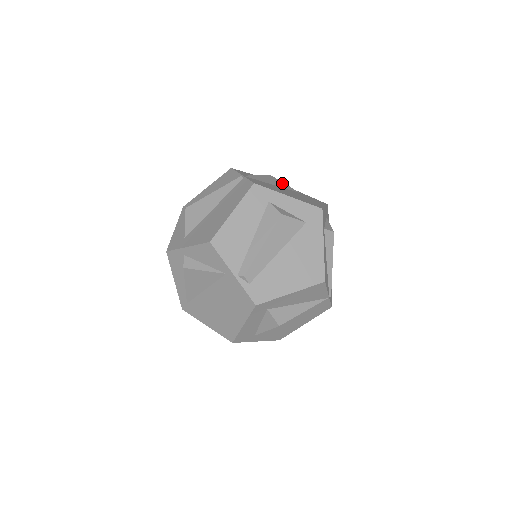
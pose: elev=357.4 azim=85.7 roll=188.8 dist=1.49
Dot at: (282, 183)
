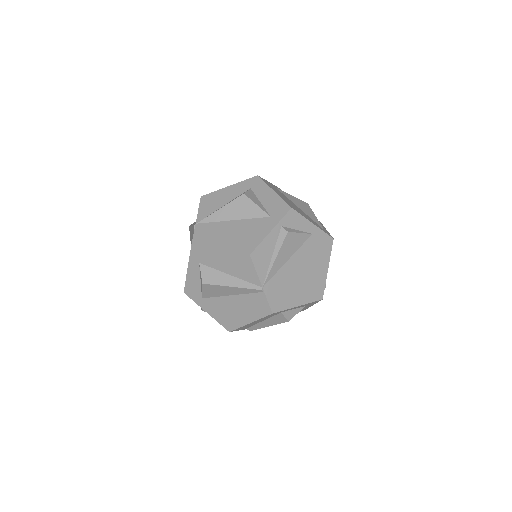
Dot at: (297, 237)
